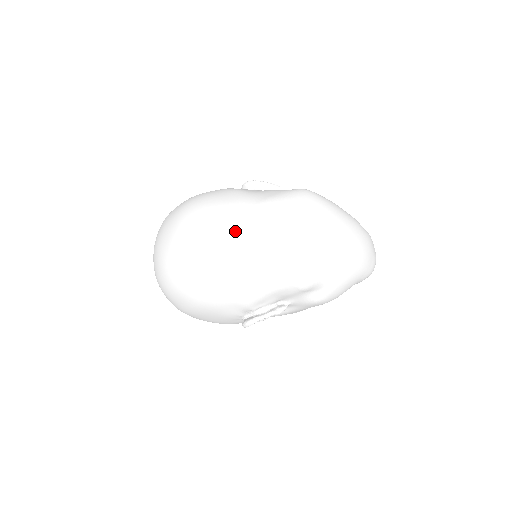
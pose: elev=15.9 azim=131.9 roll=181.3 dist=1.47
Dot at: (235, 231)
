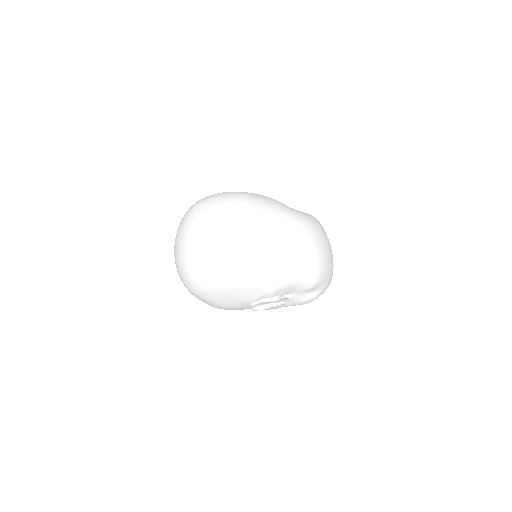
Dot at: (289, 230)
